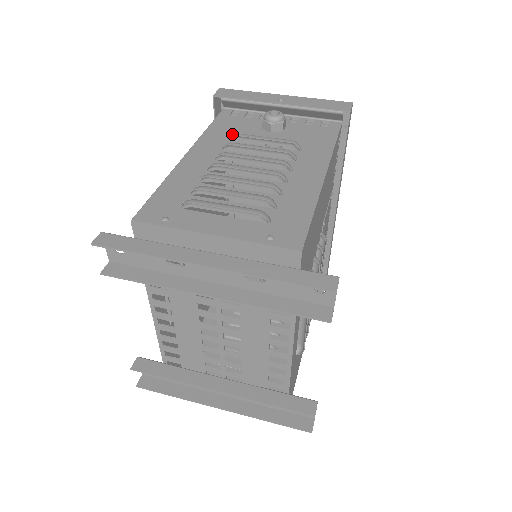
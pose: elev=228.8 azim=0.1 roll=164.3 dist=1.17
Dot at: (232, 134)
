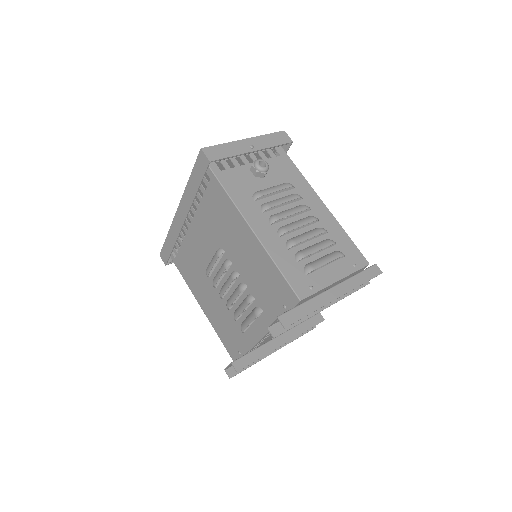
Dot at: (248, 192)
